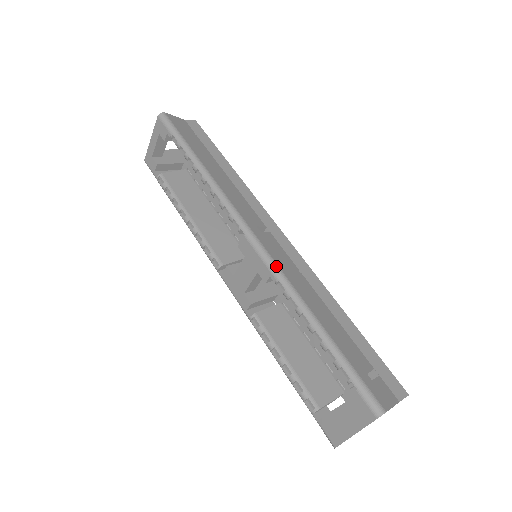
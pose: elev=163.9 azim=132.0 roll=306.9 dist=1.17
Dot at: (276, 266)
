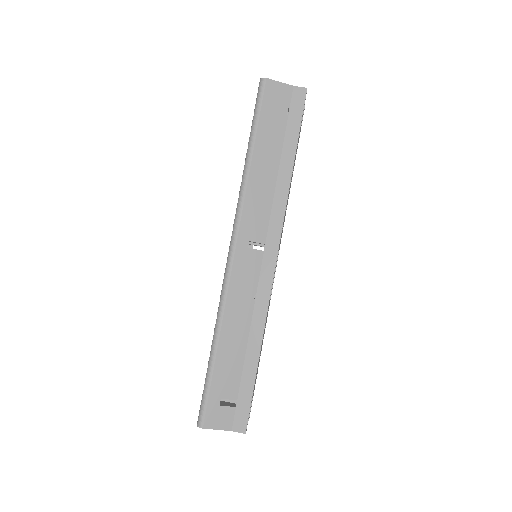
Dot at: (226, 286)
